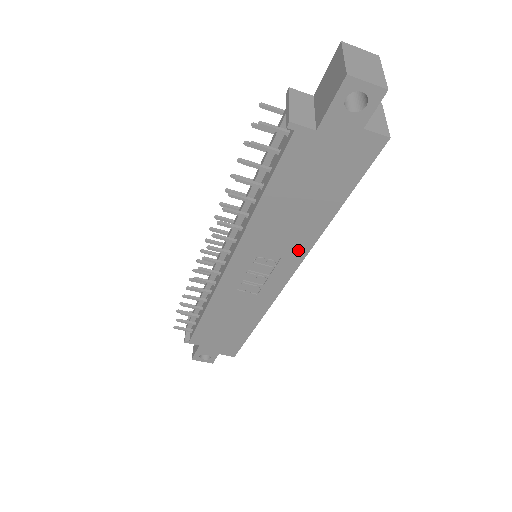
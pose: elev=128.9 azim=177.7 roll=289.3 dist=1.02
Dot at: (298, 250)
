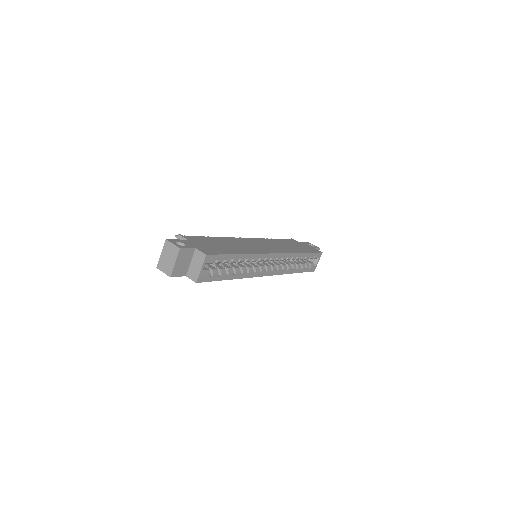
Dot at: occluded
